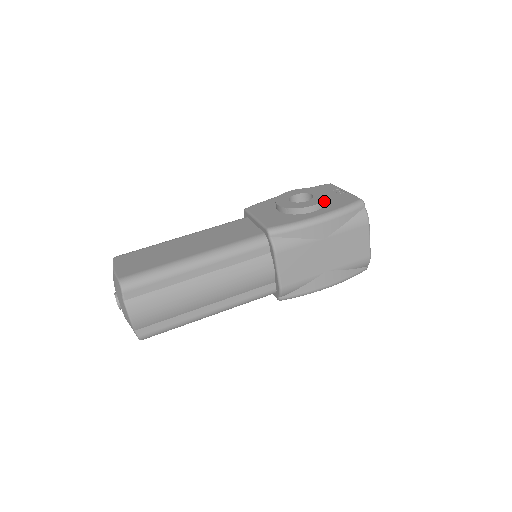
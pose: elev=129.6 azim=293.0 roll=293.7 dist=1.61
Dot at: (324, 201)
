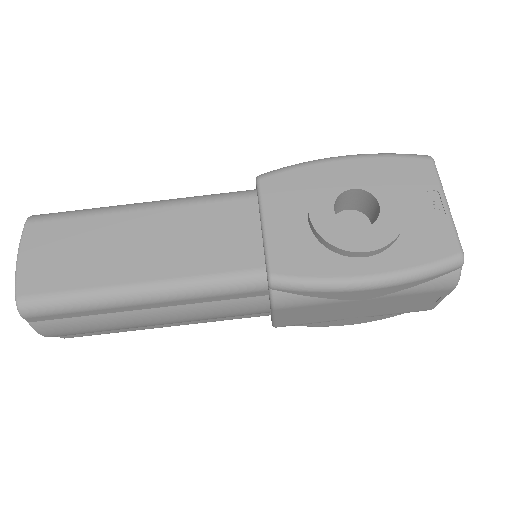
Dot at: (392, 241)
